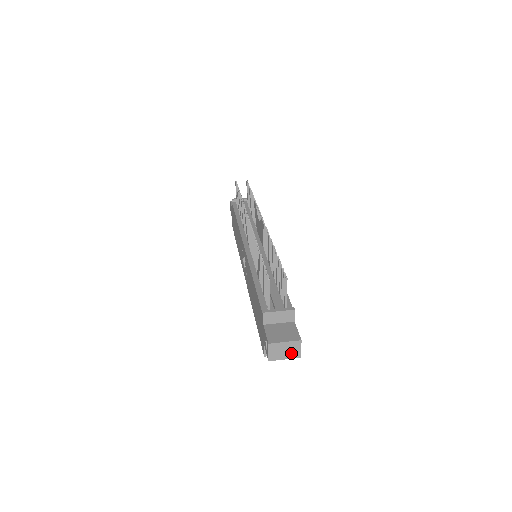
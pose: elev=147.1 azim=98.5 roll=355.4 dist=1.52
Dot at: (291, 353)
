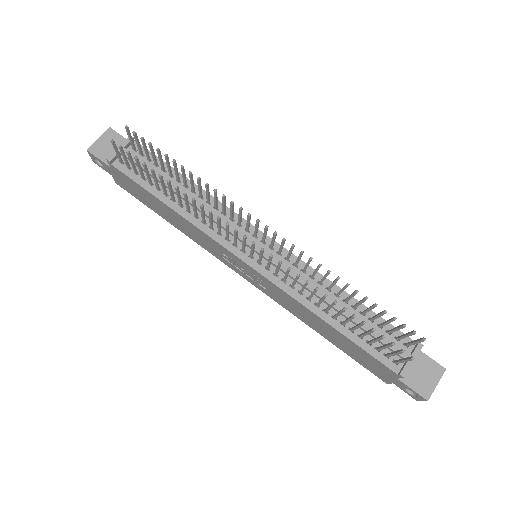
Dot at: occluded
